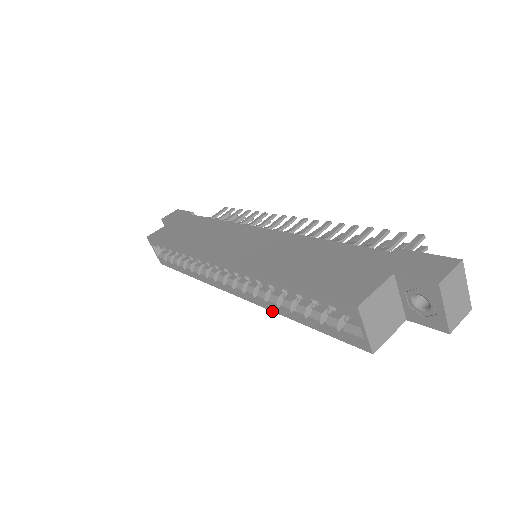
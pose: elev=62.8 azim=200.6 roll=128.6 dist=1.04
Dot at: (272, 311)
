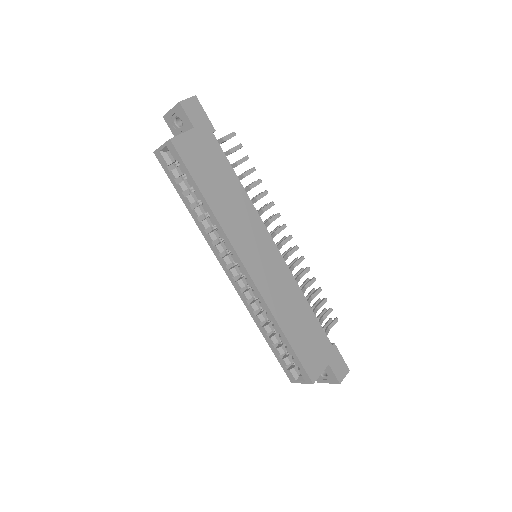
Dot at: (251, 315)
